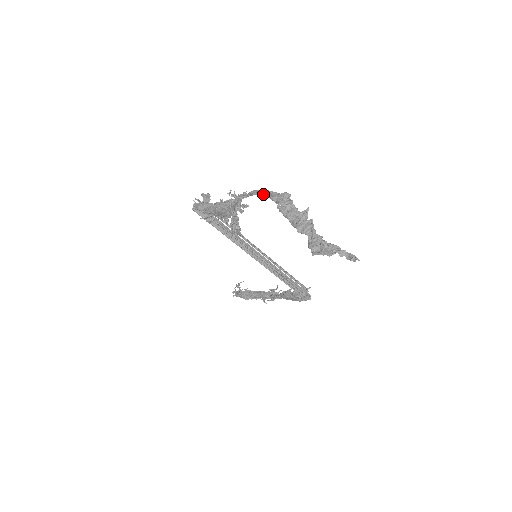
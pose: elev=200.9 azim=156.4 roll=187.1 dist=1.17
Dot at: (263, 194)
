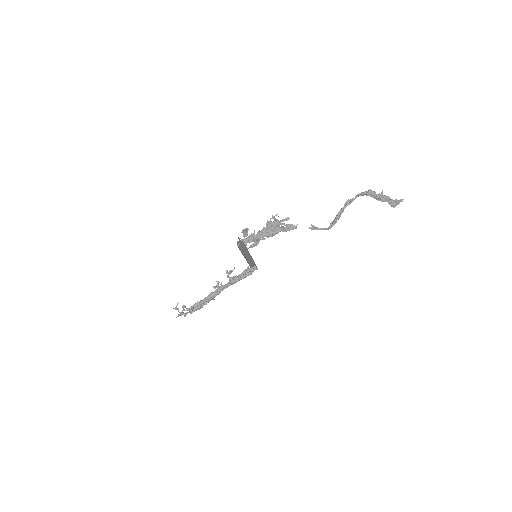
Dot at: occluded
